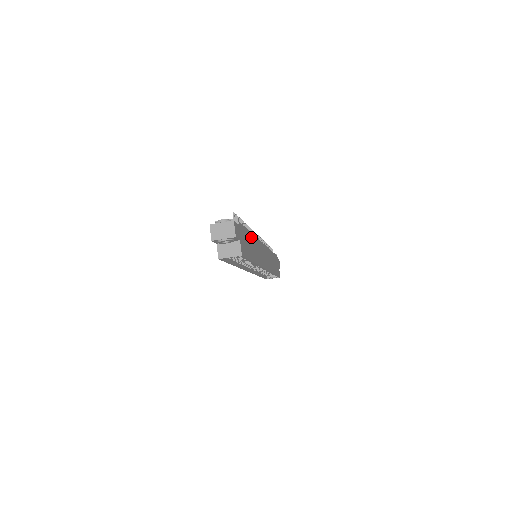
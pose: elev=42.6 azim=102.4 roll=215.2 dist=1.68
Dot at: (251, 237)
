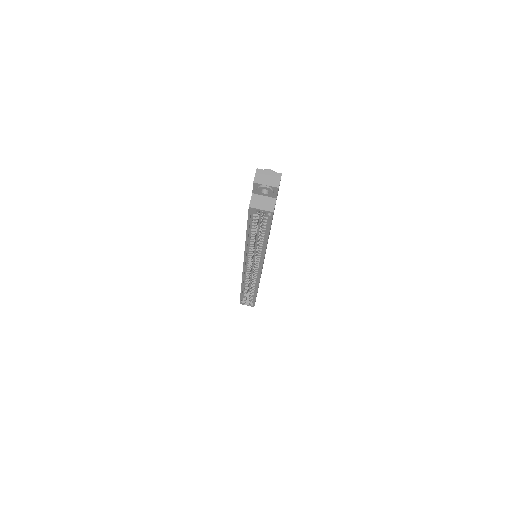
Dot at: occluded
